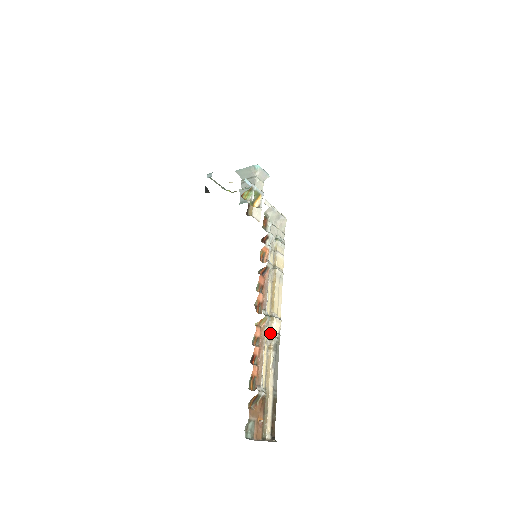
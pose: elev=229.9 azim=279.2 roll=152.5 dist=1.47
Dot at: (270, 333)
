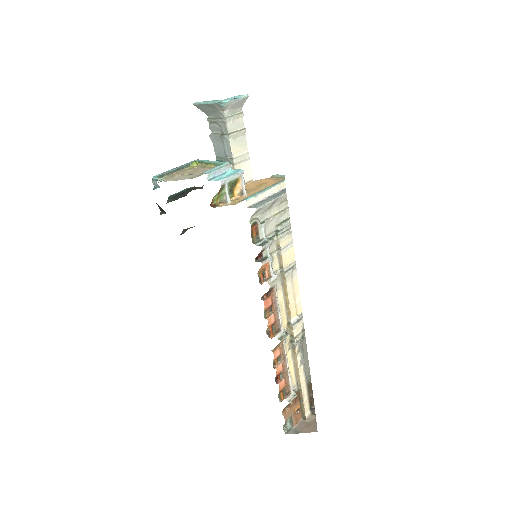
Dot at: (292, 339)
